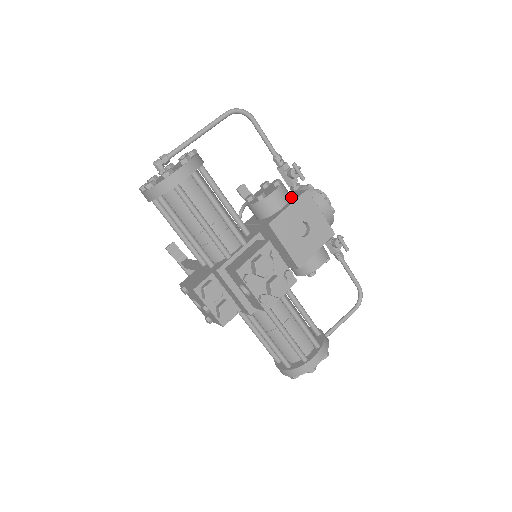
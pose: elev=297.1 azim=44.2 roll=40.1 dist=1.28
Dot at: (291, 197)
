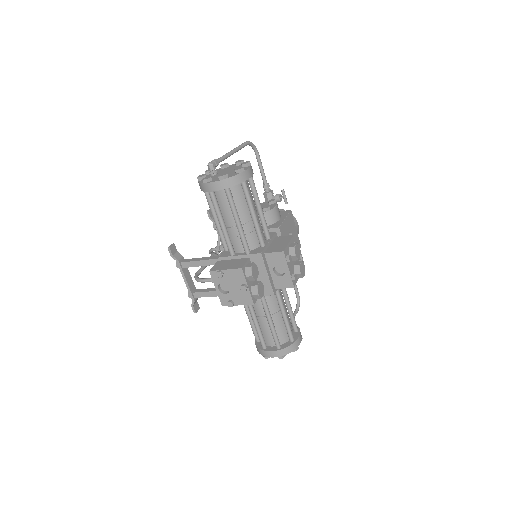
Dot at: occluded
